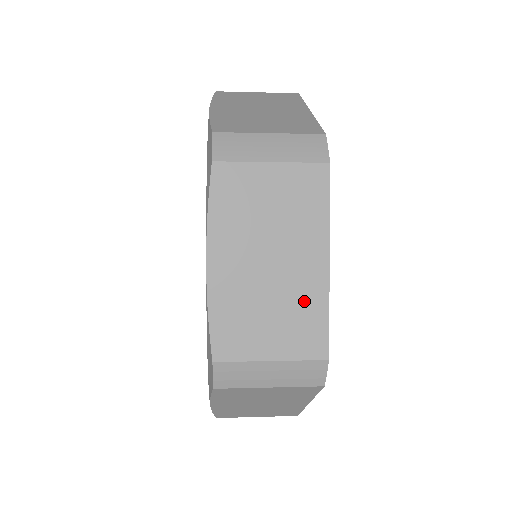
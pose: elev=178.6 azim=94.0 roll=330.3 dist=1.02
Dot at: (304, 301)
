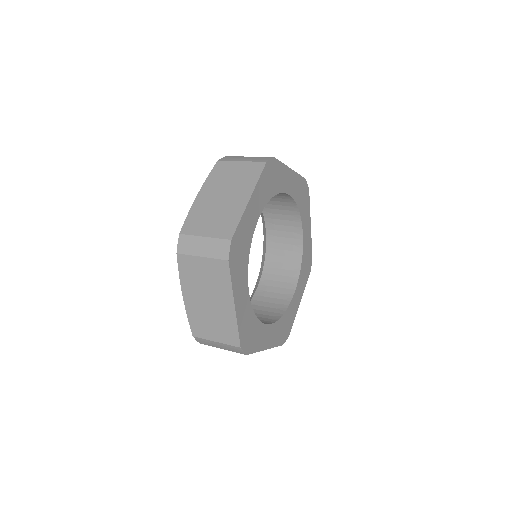
Dot at: (231, 213)
